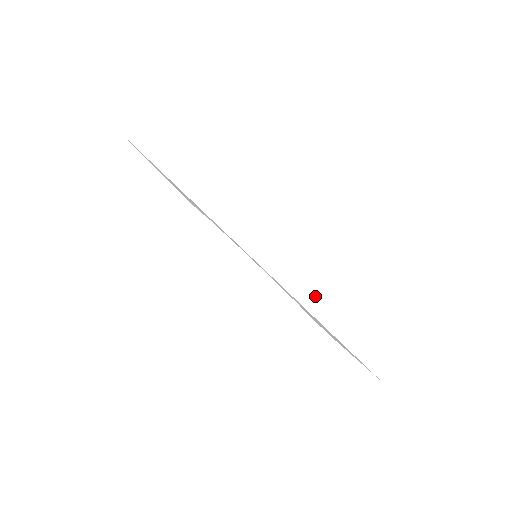
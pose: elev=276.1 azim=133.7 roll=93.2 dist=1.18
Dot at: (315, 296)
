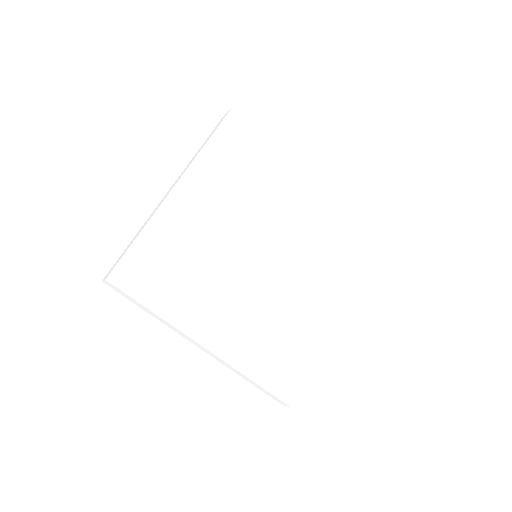
Dot at: (243, 376)
